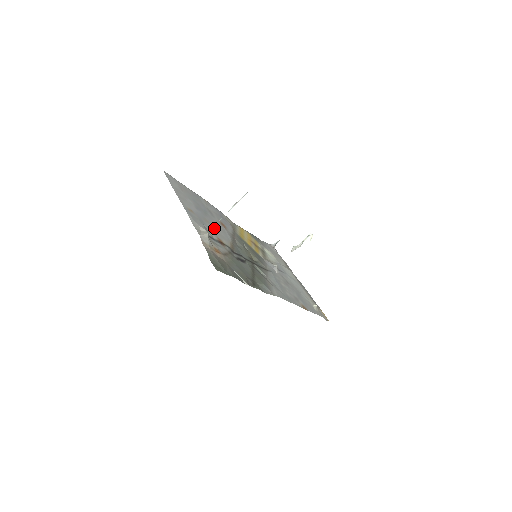
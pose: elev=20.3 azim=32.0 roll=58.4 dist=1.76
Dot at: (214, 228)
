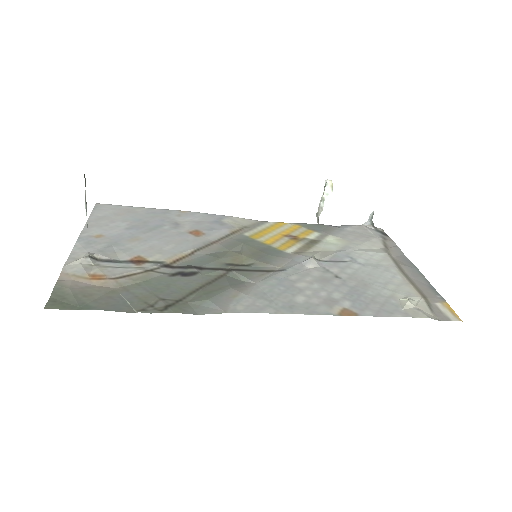
Dot at: (148, 244)
